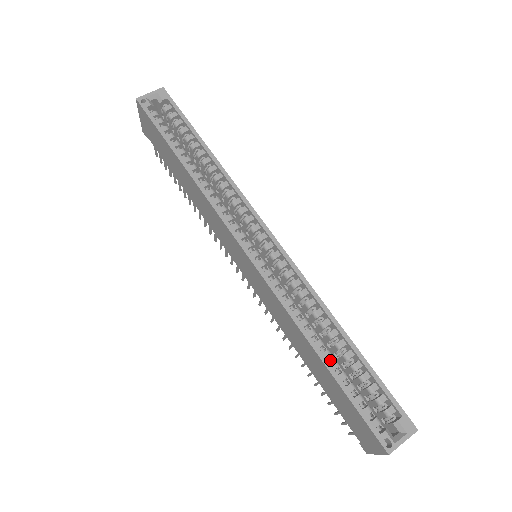
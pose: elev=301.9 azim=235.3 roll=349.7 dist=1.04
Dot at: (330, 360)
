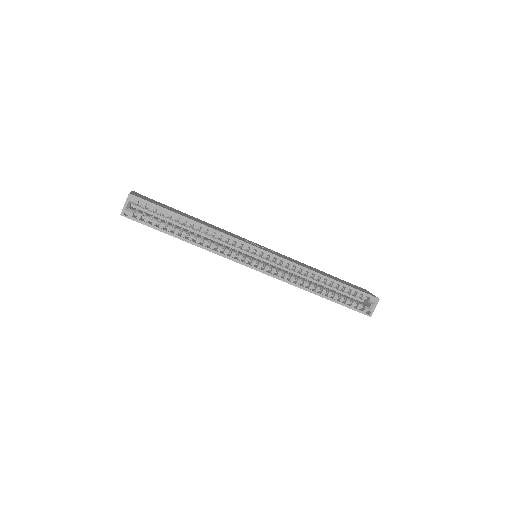
Dot at: (324, 285)
